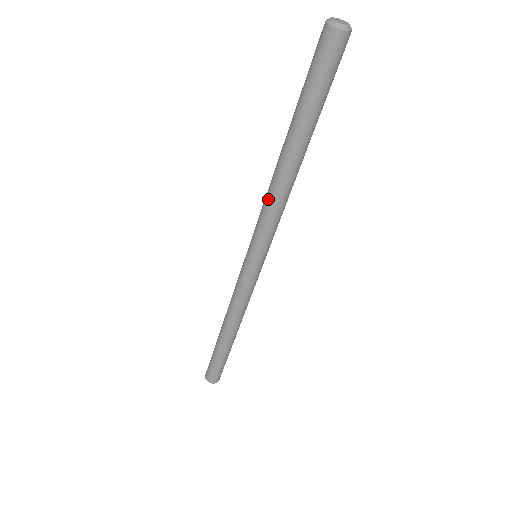
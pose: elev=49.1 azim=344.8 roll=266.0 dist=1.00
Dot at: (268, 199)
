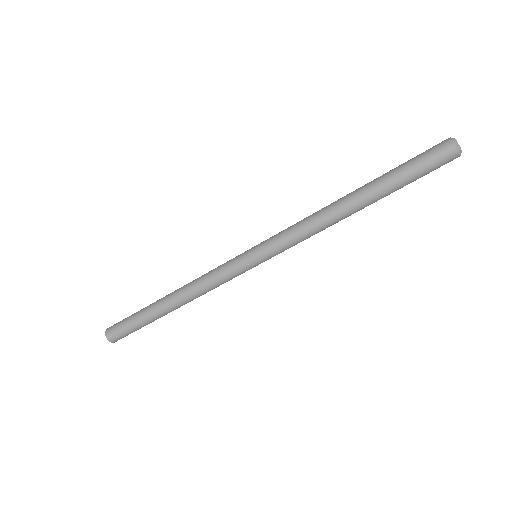
Dot at: (312, 223)
